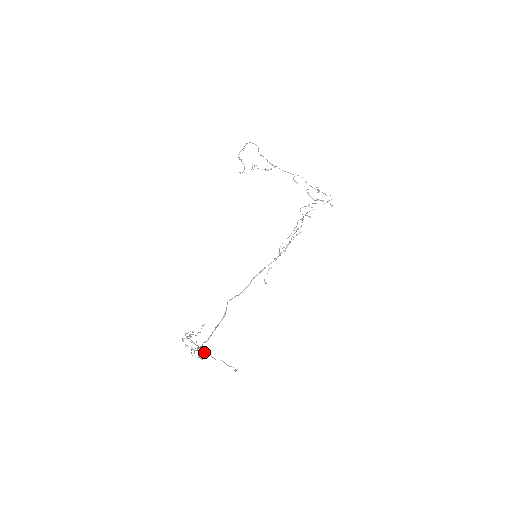
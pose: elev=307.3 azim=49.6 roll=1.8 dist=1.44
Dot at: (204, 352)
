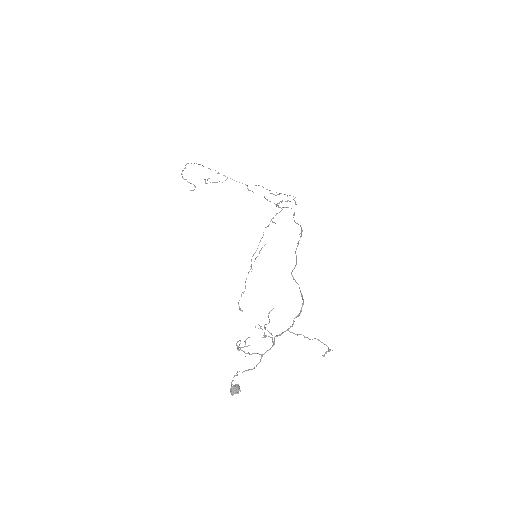
Dot at: (237, 384)
